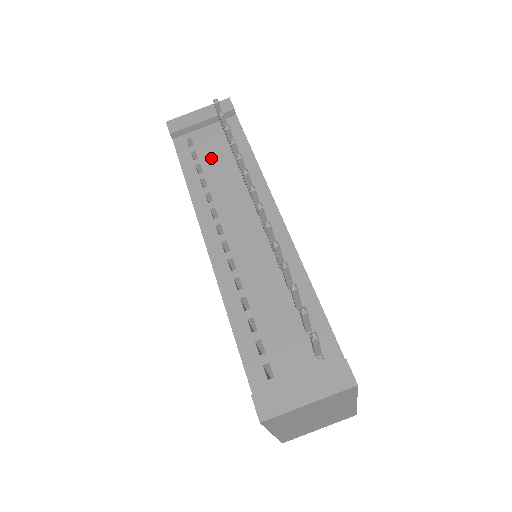
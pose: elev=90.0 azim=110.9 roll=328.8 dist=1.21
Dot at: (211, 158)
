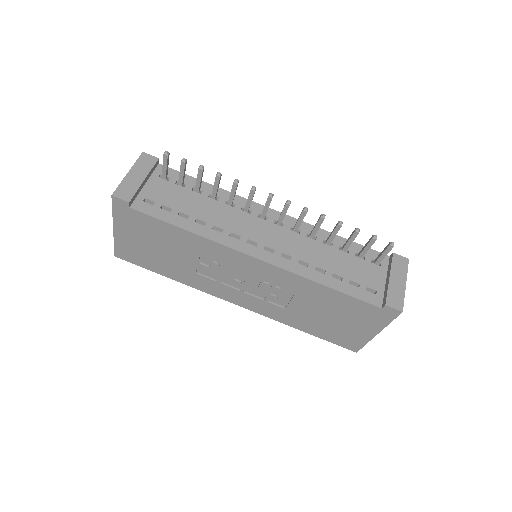
Dot at: (182, 203)
